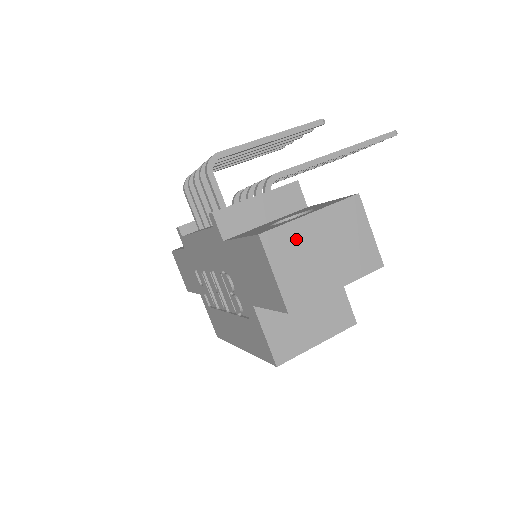
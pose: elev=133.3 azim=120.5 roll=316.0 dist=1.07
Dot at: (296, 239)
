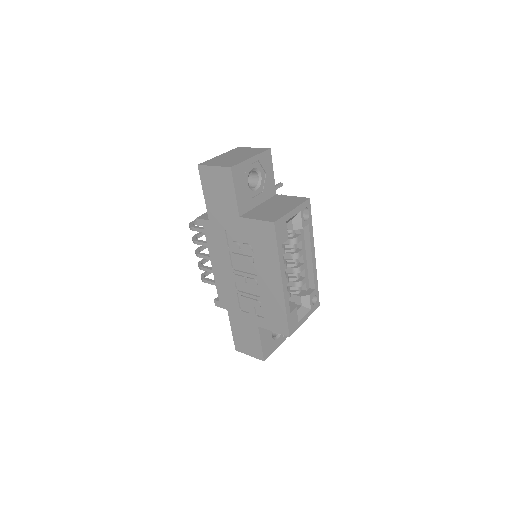
Dot at: (217, 160)
